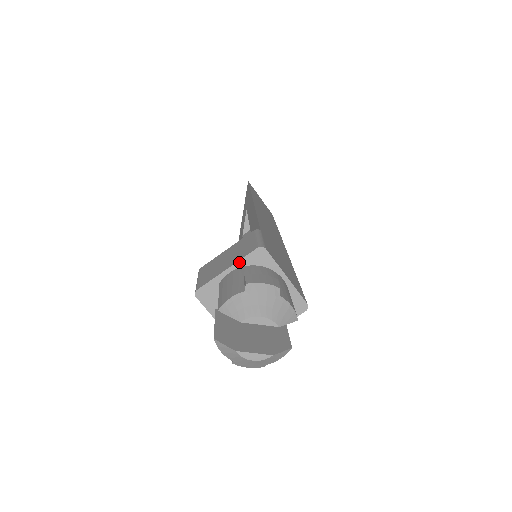
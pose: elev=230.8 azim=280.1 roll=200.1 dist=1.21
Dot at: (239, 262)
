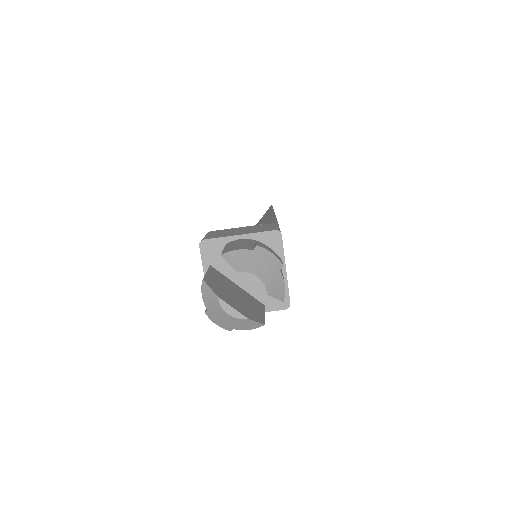
Dot at: (253, 234)
